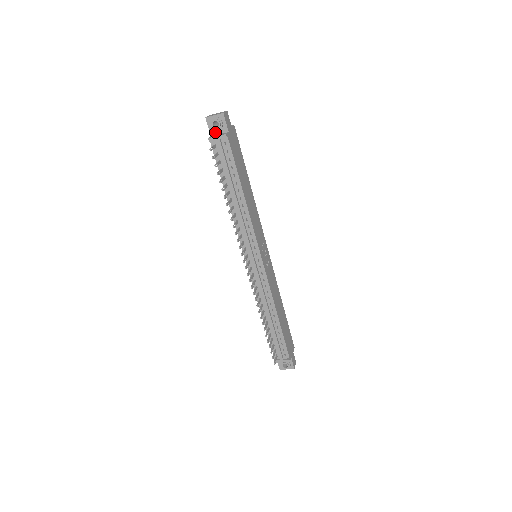
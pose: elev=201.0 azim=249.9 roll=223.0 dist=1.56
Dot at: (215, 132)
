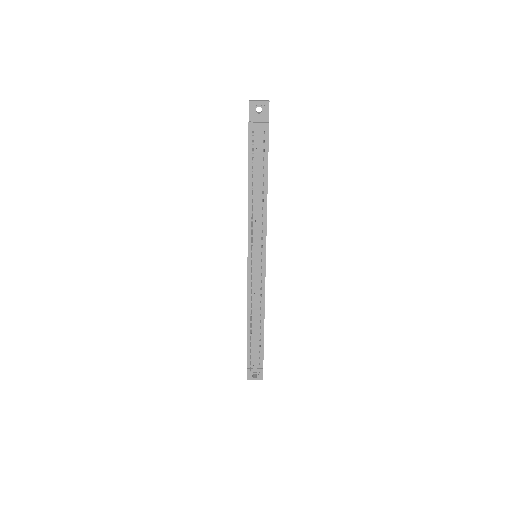
Dot at: (254, 118)
